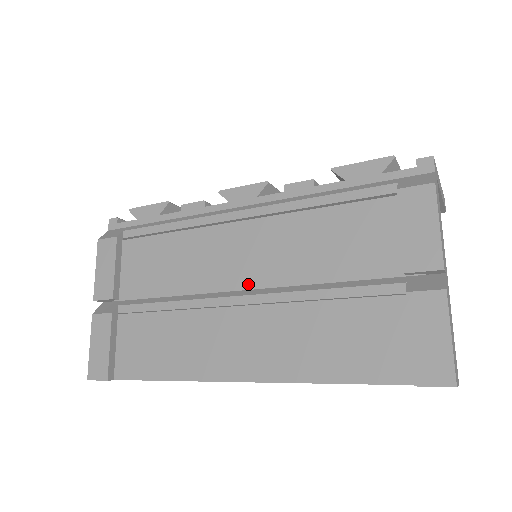
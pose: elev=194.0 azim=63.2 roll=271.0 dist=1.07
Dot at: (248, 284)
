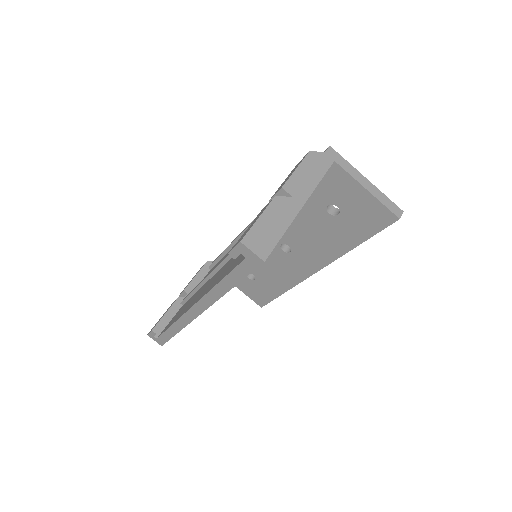
Dot at: occluded
